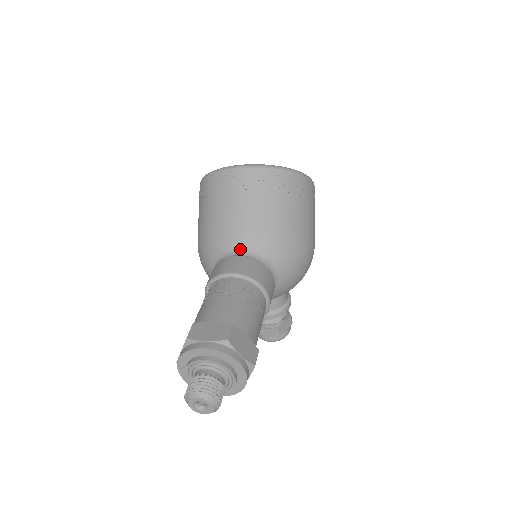
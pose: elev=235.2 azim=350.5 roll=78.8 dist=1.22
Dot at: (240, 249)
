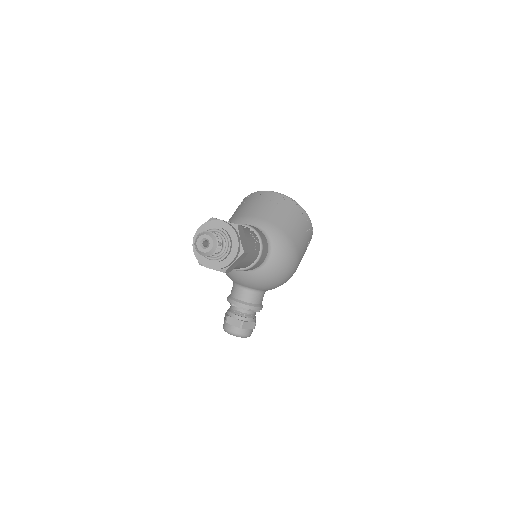
Dot at: occluded
